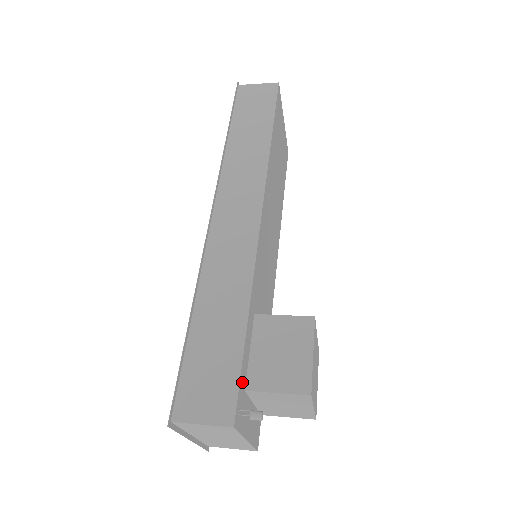
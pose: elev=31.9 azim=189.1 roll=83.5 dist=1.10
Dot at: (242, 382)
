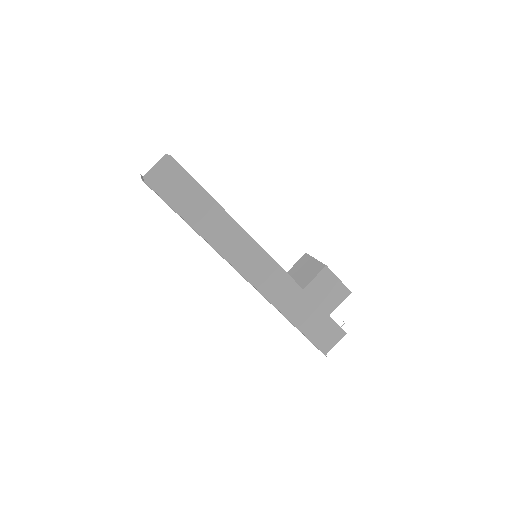
Dot at: occluded
